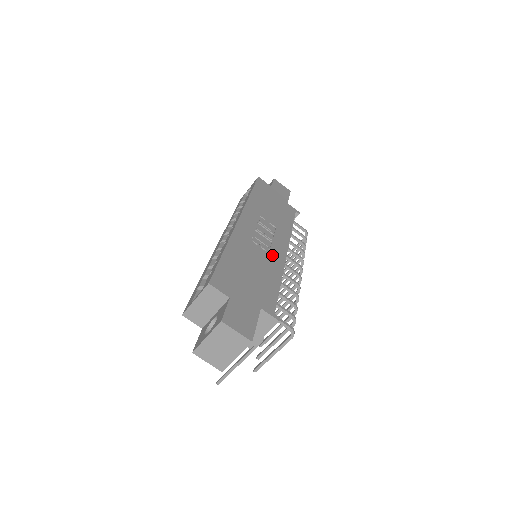
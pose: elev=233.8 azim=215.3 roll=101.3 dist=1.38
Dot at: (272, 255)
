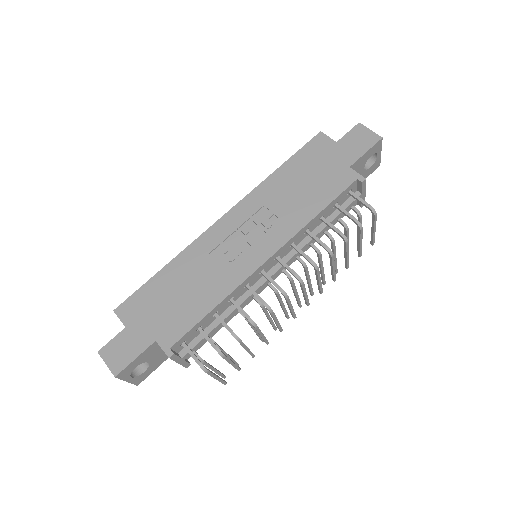
Dot at: (233, 267)
